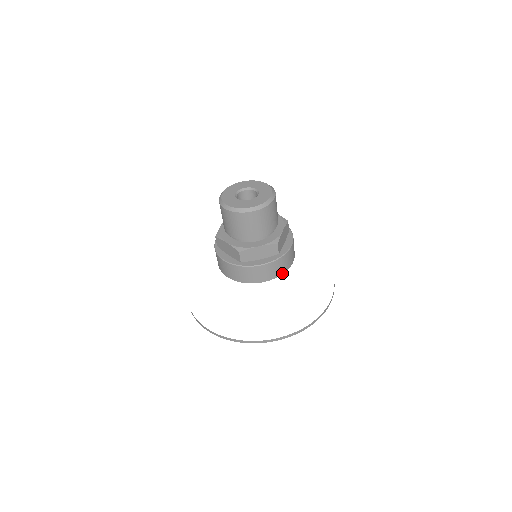
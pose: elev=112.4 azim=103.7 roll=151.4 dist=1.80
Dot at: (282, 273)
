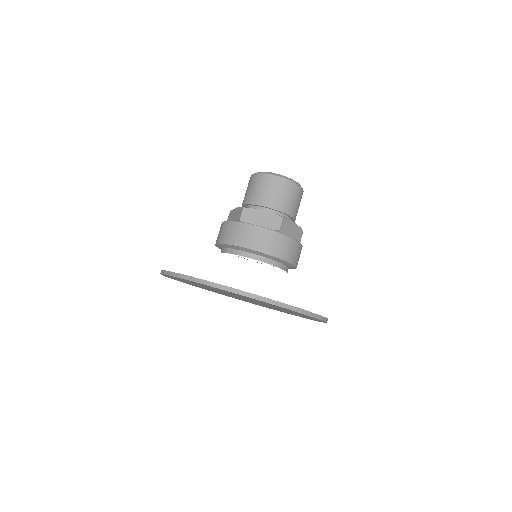
Dot at: (273, 255)
